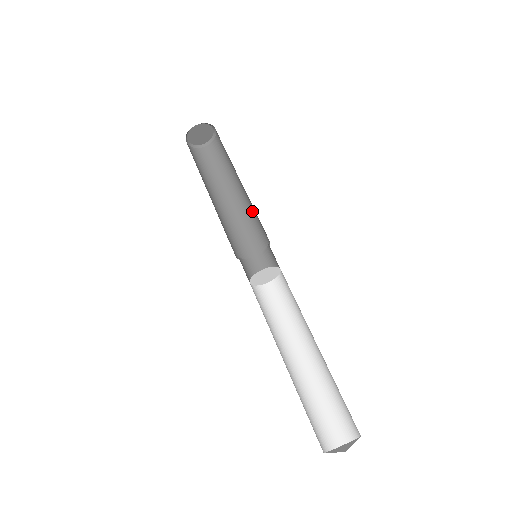
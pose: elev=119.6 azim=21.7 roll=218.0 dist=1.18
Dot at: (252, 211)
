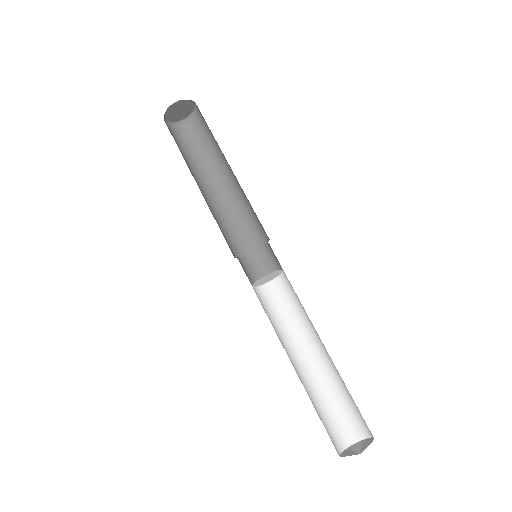
Dot at: (247, 200)
